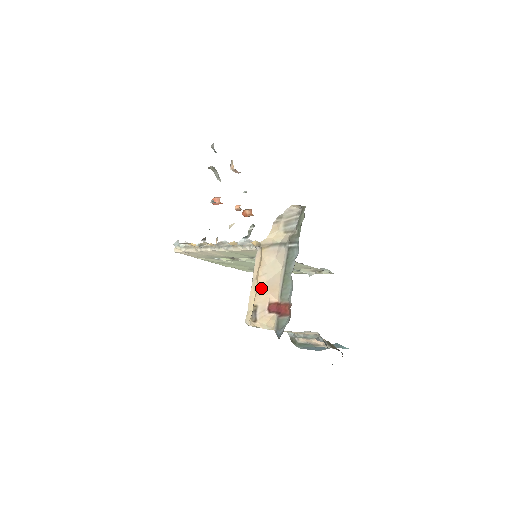
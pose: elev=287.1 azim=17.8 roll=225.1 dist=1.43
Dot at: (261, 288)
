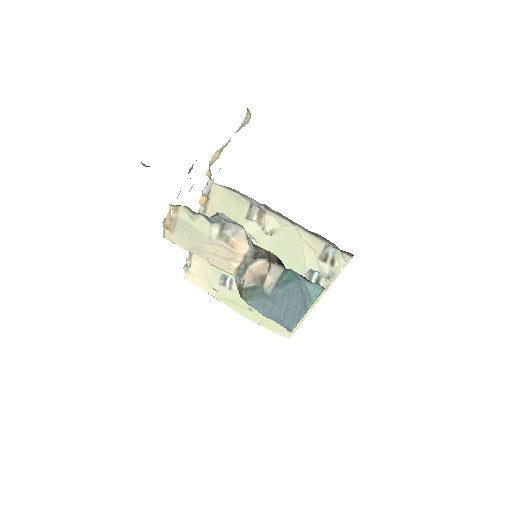
Dot at: occluded
